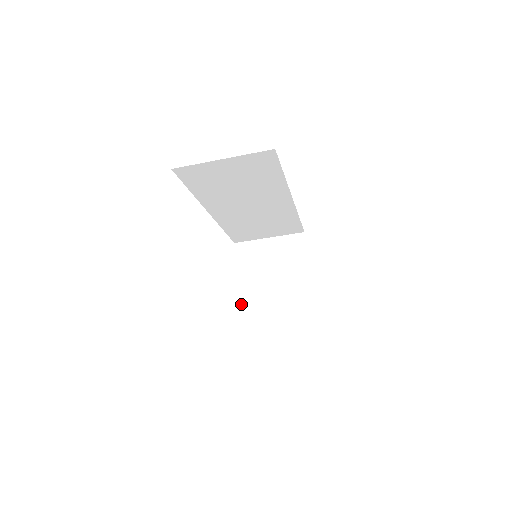
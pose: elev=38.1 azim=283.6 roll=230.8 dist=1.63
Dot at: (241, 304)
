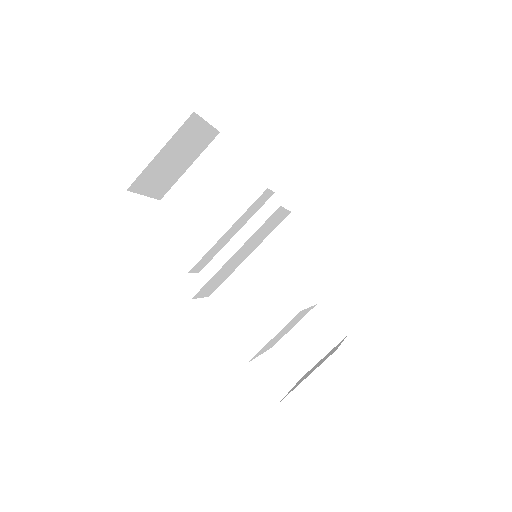
Dot at: (265, 349)
